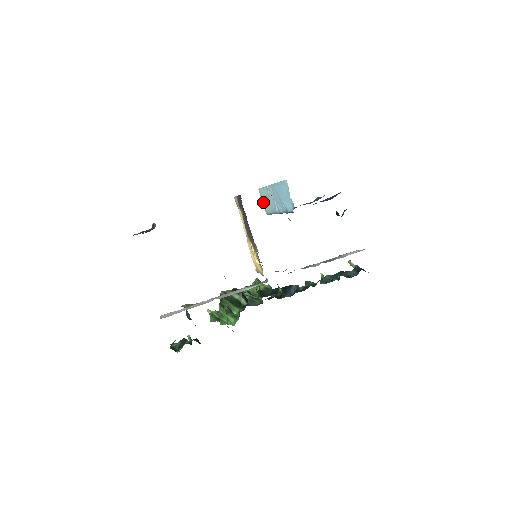
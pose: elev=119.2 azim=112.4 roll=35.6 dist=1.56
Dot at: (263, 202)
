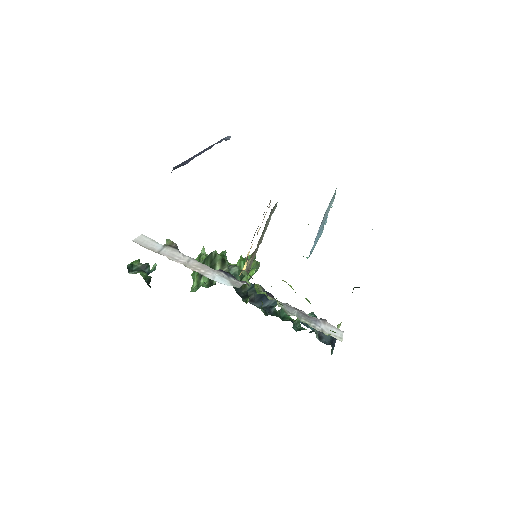
Dot at: (329, 203)
